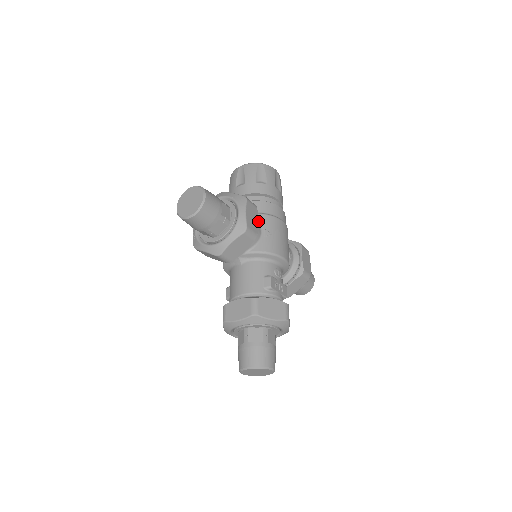
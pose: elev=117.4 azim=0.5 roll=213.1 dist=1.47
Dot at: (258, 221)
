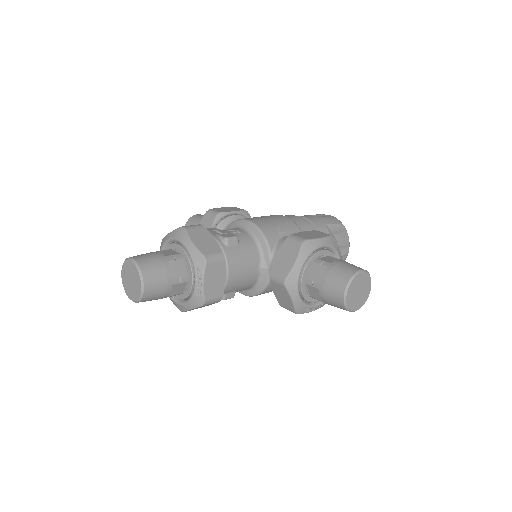
Dot at: occluded
